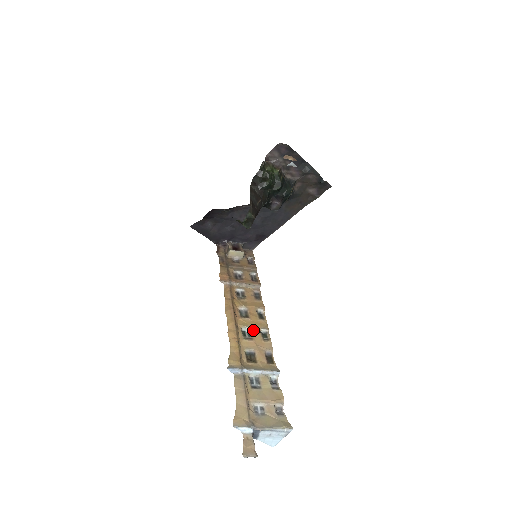
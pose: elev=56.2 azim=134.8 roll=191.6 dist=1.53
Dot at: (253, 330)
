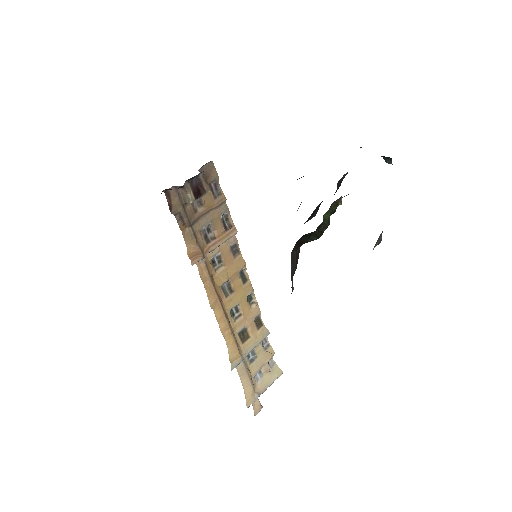
Dot at: (241, 305)
